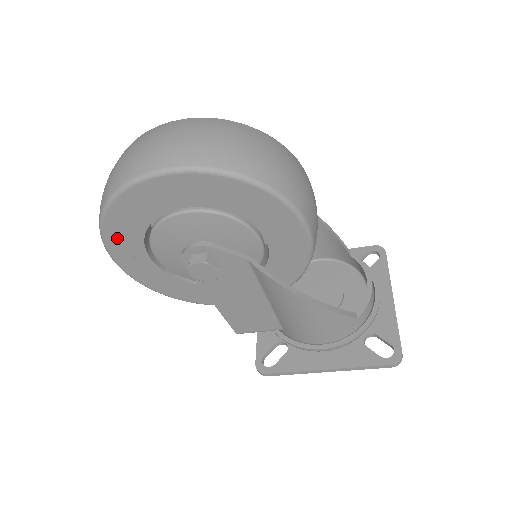
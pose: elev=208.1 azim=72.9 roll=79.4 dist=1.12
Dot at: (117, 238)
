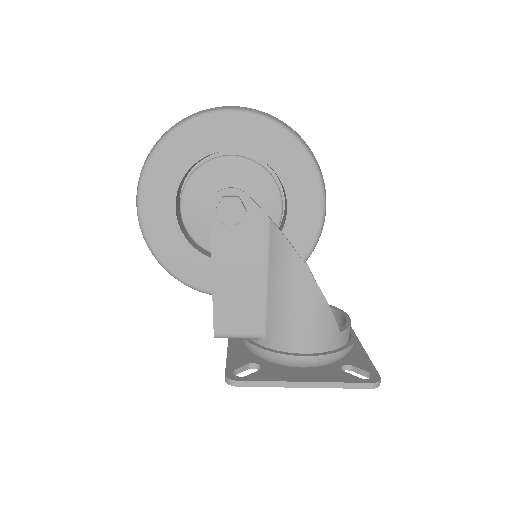
Dot at: (159, 171)
